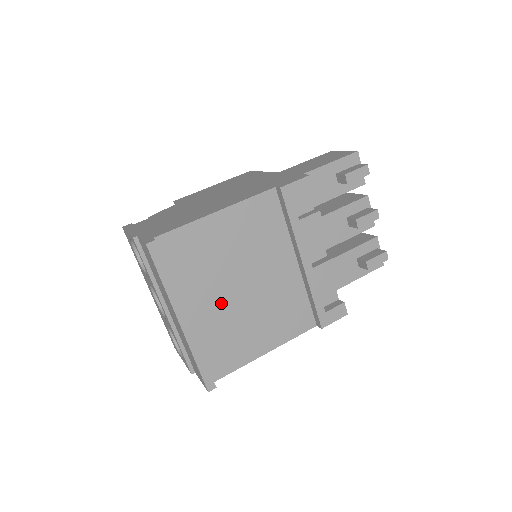
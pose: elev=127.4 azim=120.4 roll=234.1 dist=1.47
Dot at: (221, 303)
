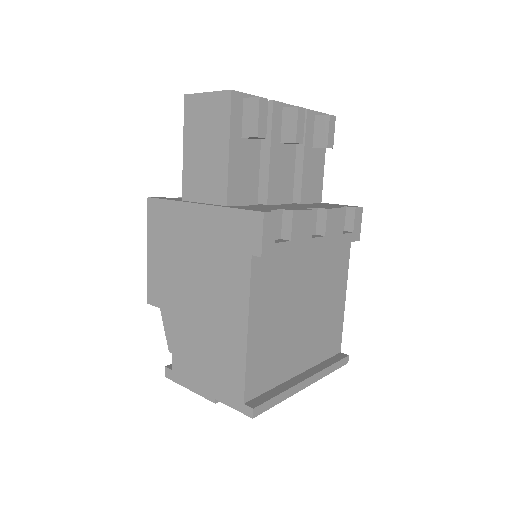
Dot at: (305, 338)
